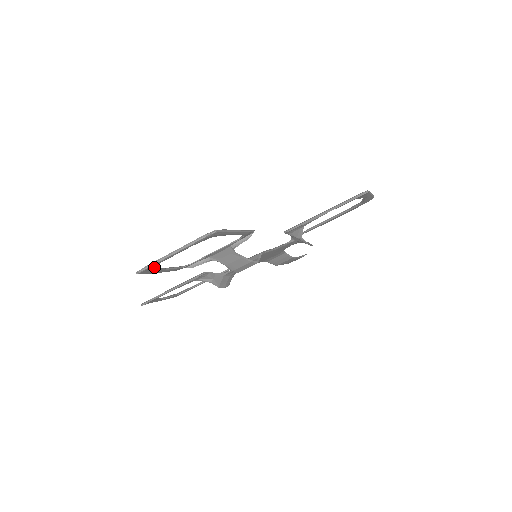
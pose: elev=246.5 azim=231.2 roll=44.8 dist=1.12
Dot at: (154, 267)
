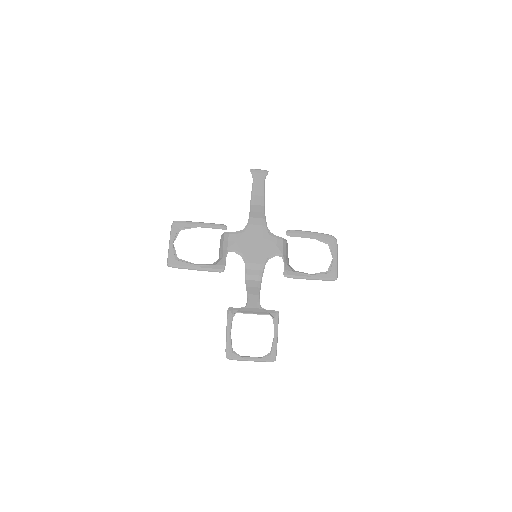
Dot at: occluded
